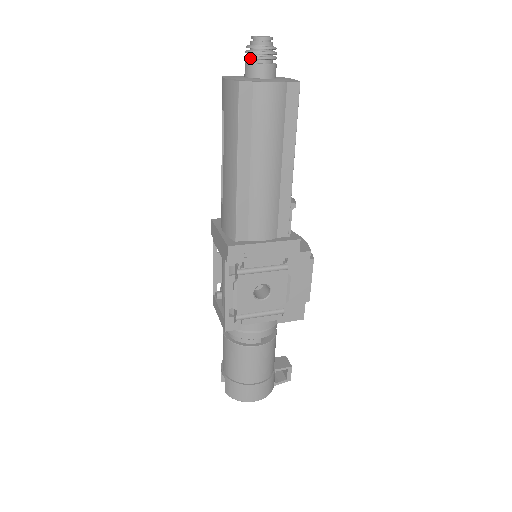
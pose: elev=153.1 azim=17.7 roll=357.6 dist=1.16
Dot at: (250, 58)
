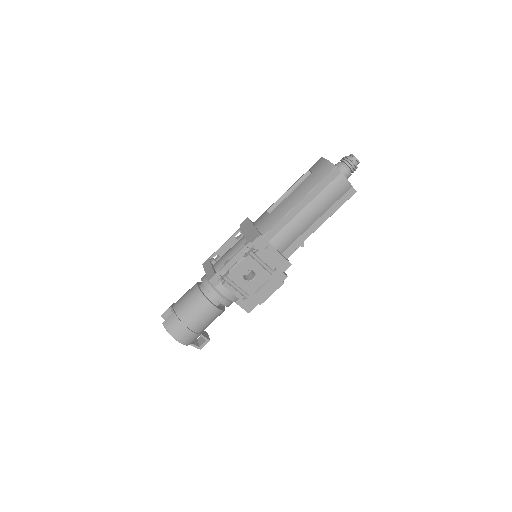
Dot at: (345, 162)
